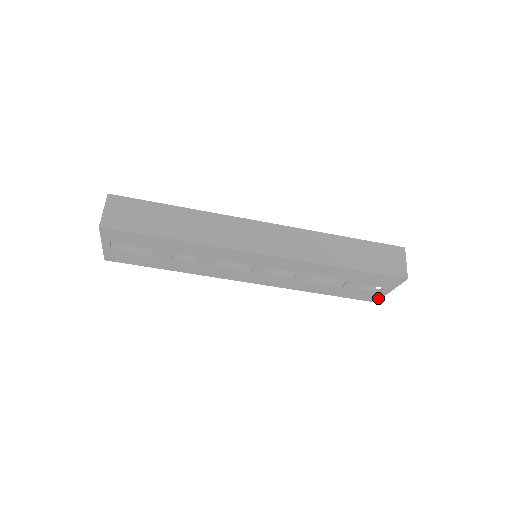
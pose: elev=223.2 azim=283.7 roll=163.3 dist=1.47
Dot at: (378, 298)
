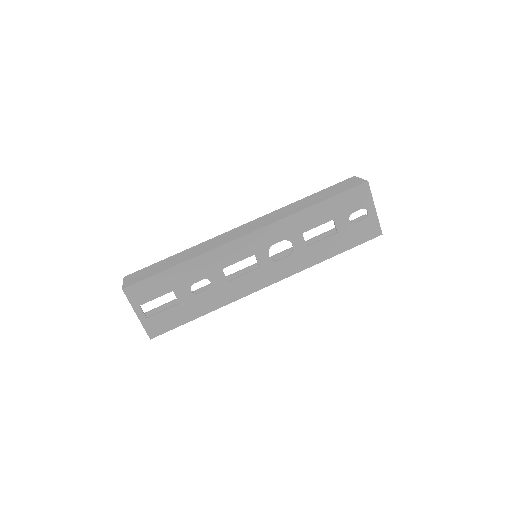
Dot at: (377, 227)
